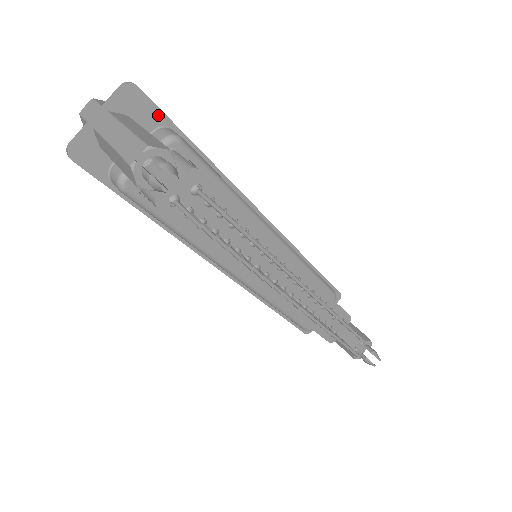
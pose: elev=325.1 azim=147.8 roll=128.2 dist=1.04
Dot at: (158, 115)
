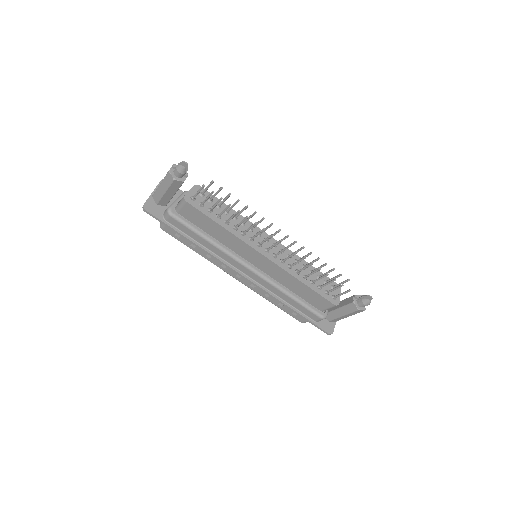
Dot at: (179, 191)
